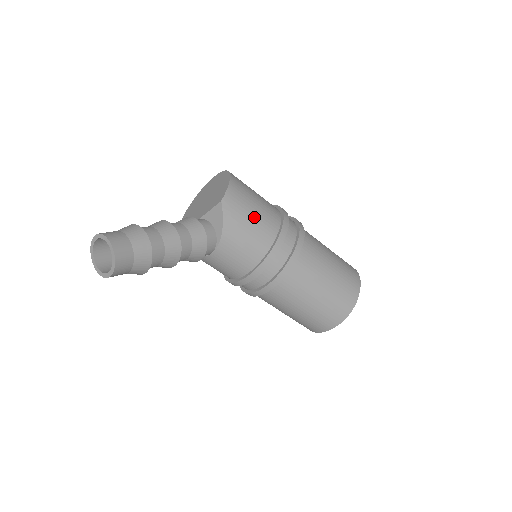
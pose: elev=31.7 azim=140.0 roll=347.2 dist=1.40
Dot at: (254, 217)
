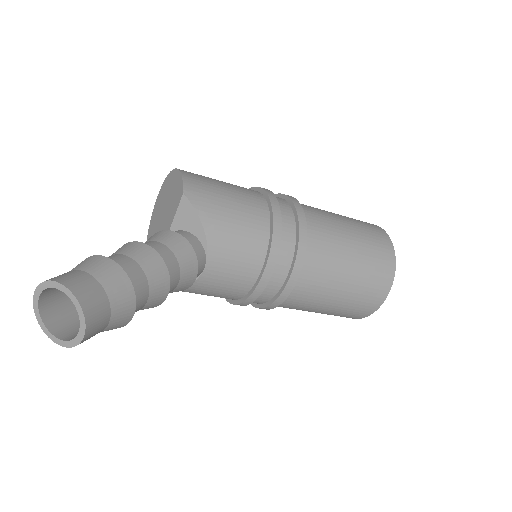
Dot at: (232, 198)
